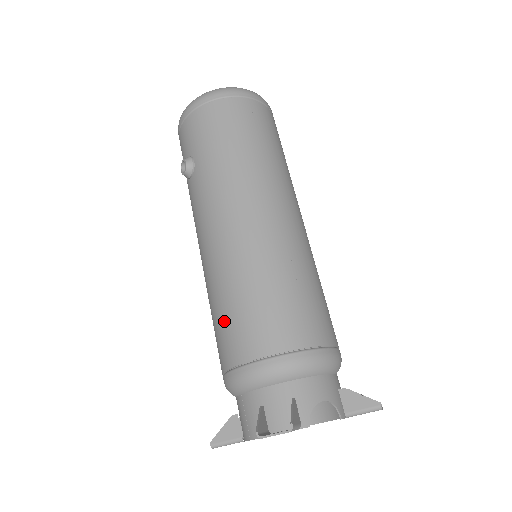
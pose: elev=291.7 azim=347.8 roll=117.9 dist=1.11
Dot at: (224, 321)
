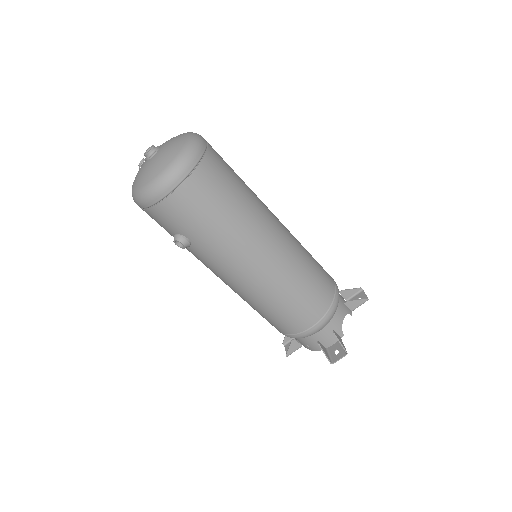
Dot at: (274, 318)
